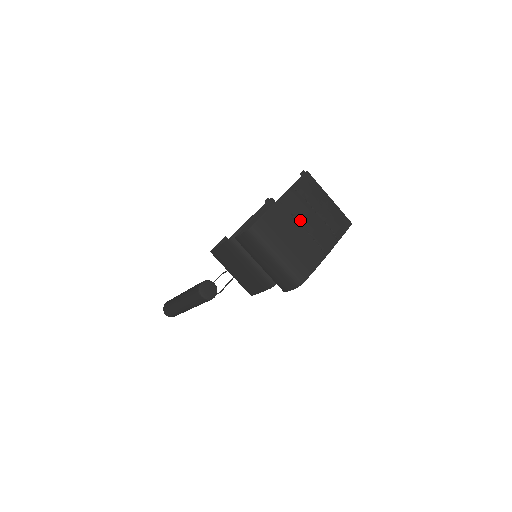
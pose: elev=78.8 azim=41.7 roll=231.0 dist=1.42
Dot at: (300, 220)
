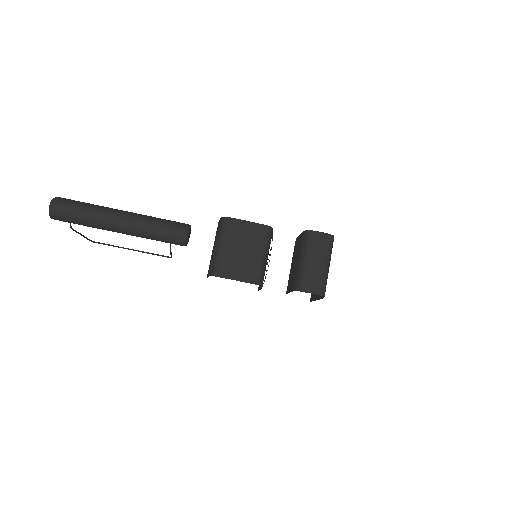
Dot at: occluded
